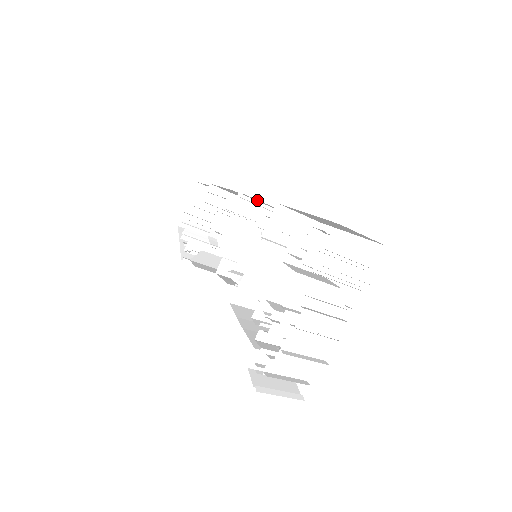
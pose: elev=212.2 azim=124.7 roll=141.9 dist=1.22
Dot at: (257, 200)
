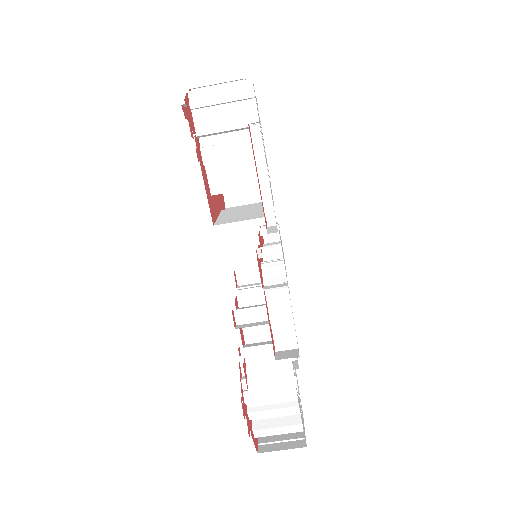
Dot at: (254, 277)
